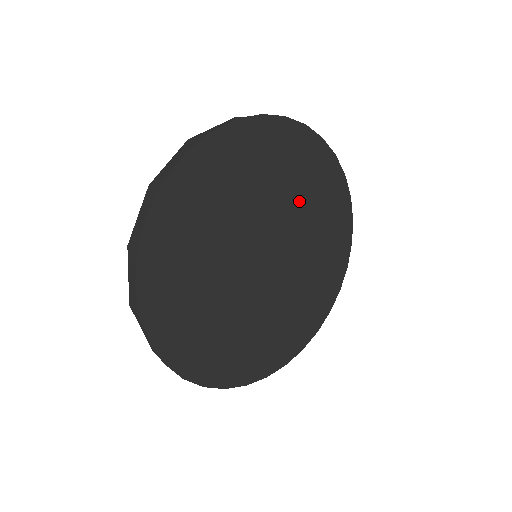
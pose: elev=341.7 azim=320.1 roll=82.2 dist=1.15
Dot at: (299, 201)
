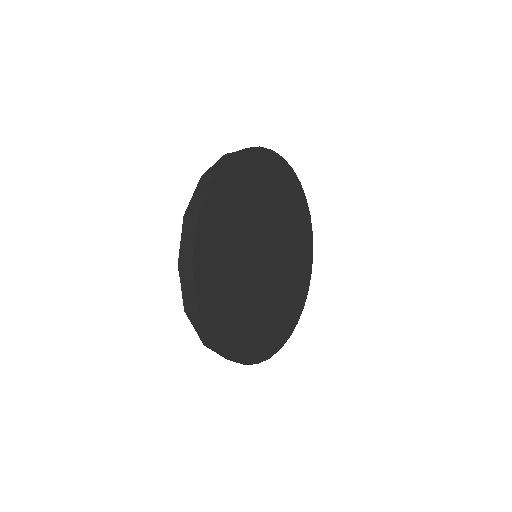
Dot at: (277, 208)
